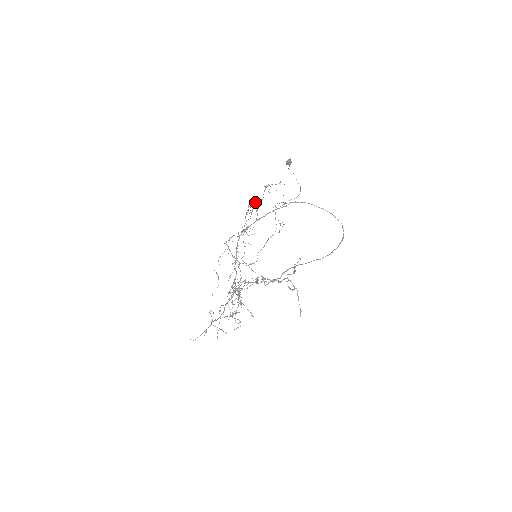
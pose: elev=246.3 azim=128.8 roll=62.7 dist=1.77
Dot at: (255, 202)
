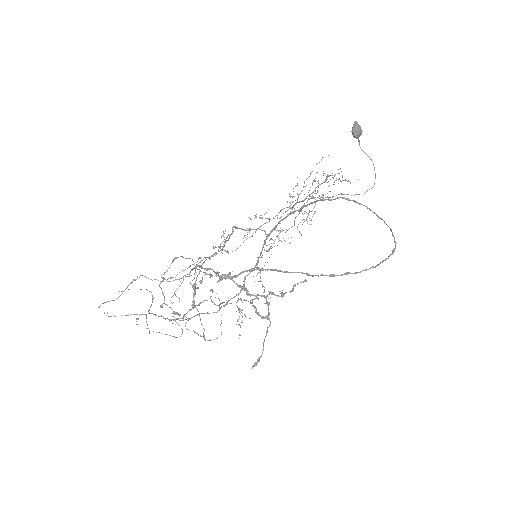
Dot at: occluded
